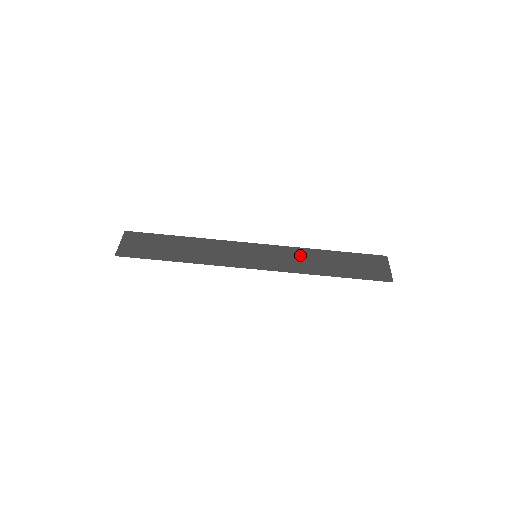
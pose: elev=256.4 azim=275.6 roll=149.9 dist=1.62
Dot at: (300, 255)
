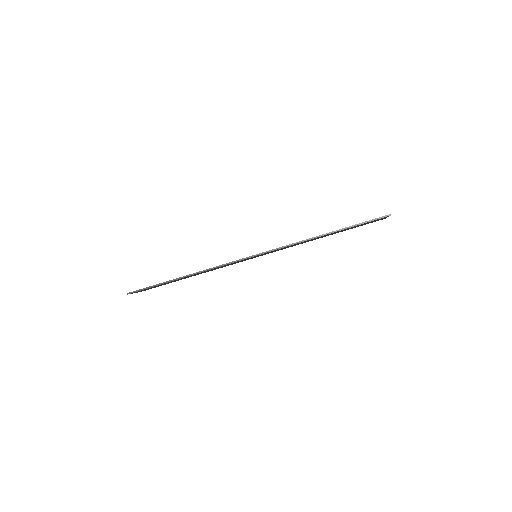
Dot at: occluded
